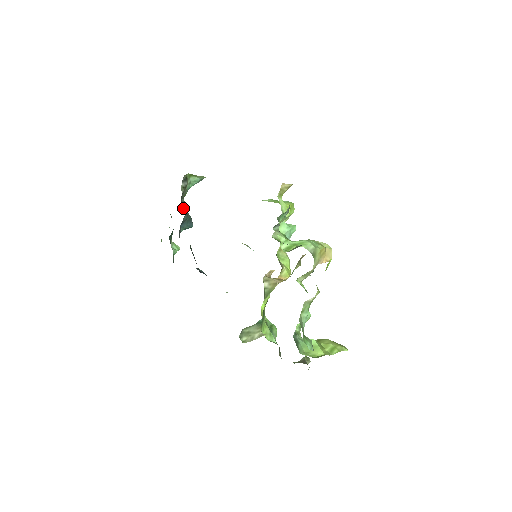
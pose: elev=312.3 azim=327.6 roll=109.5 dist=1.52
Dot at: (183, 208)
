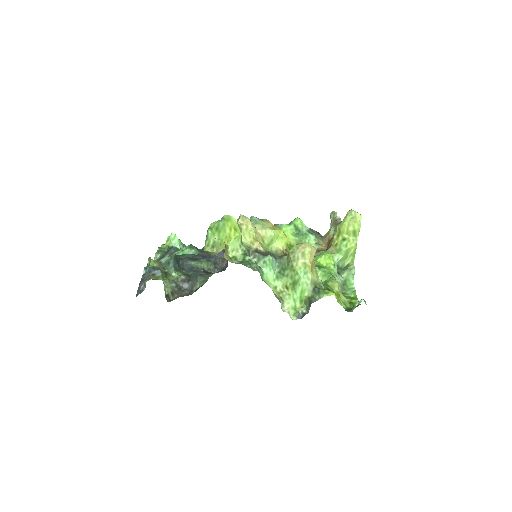
Dot at: (180, 283)
